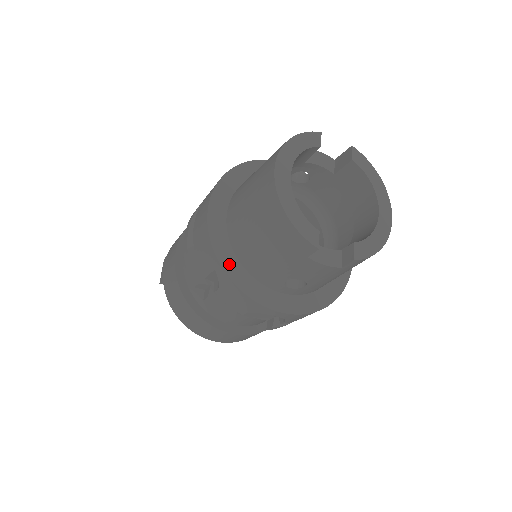
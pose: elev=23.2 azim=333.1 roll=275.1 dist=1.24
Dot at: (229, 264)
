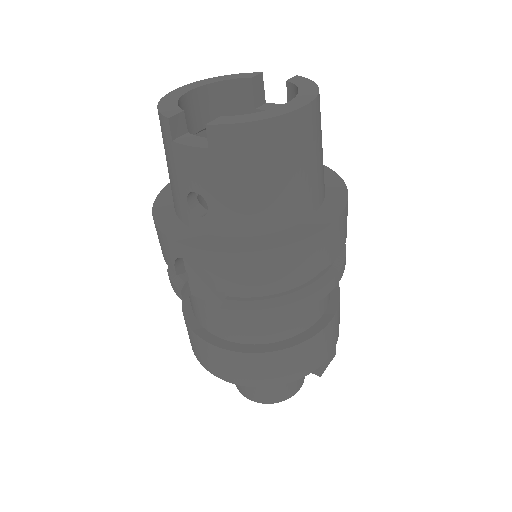
Dot at: (162, 207)
